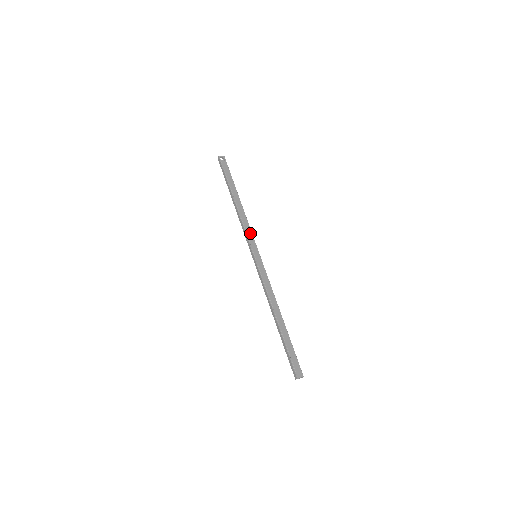
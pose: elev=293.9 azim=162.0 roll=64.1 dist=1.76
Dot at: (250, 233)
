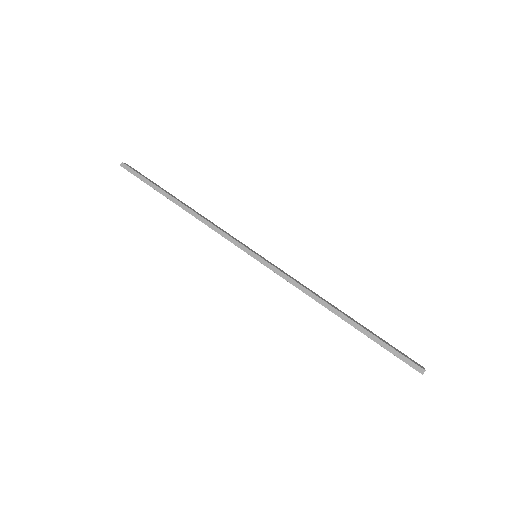
Dot at: (228, 234)
